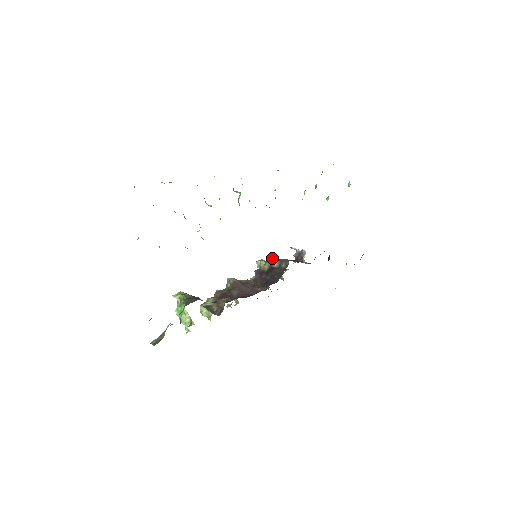
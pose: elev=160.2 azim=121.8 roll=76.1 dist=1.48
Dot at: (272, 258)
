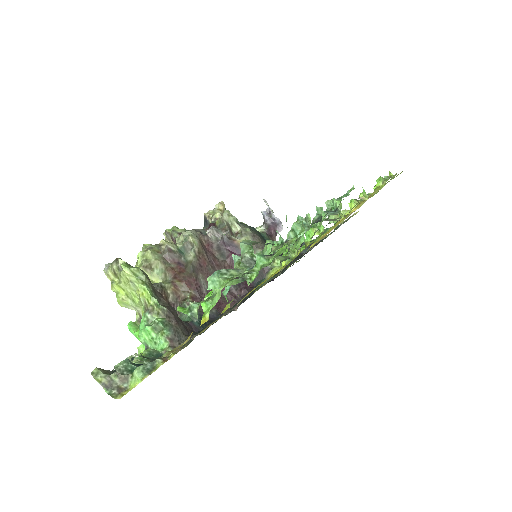
Dot at: (254, 234)
